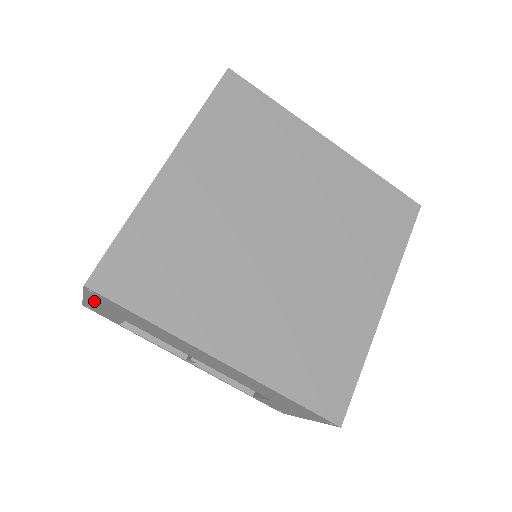
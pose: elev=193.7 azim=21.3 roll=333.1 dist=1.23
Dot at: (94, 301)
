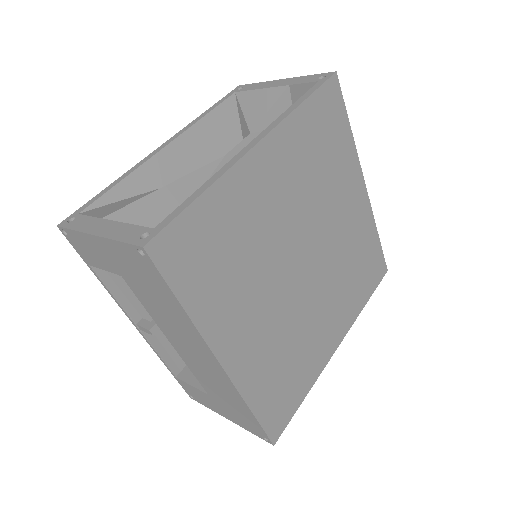
Dot at: (110, 248)
